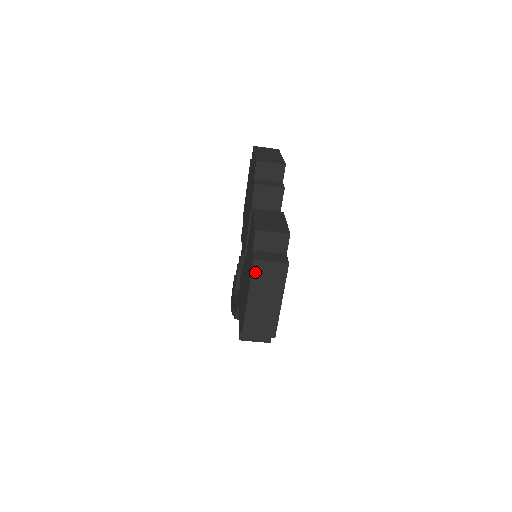
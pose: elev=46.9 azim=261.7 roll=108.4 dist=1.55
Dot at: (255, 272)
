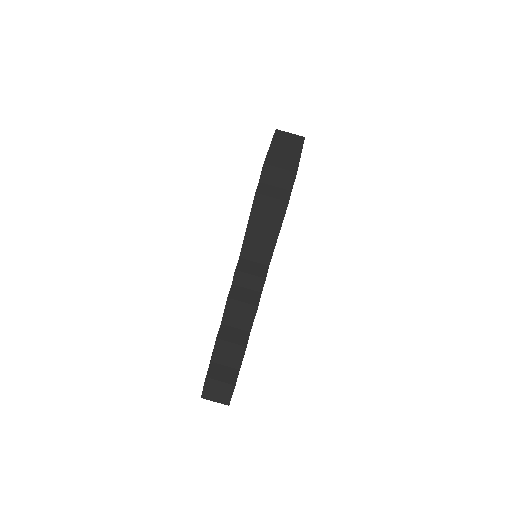
Dot at: (277, 134)
